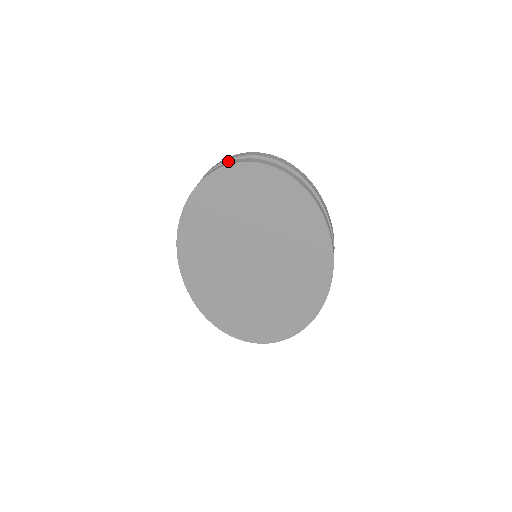
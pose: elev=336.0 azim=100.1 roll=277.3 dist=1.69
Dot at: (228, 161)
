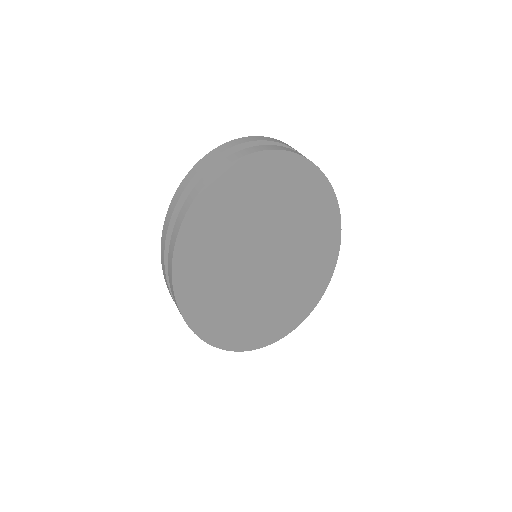
Dot at: (208, 163)
